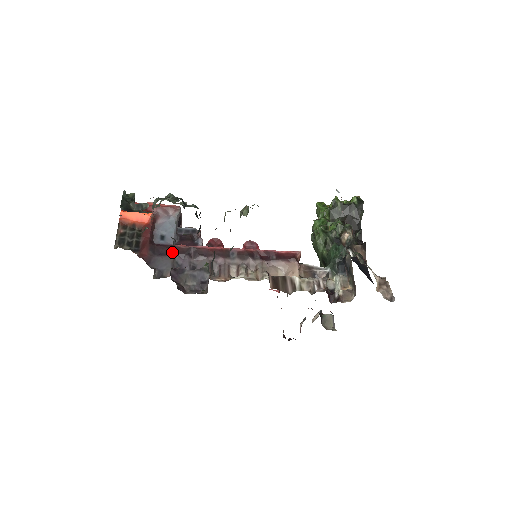
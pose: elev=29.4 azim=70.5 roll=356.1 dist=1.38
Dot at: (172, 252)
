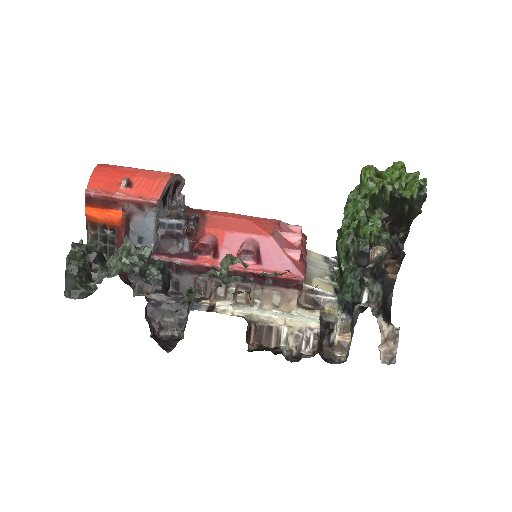
Dot at: occluded
